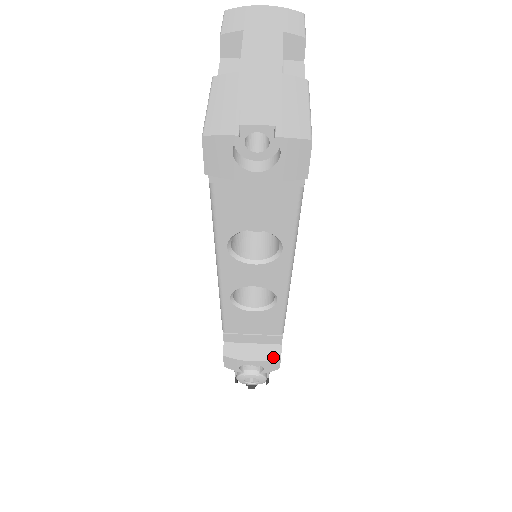
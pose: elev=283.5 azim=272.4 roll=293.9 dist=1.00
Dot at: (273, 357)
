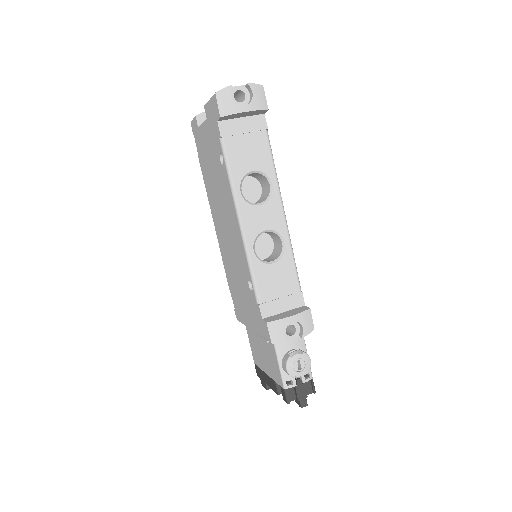
Dot at: (304, 310)
